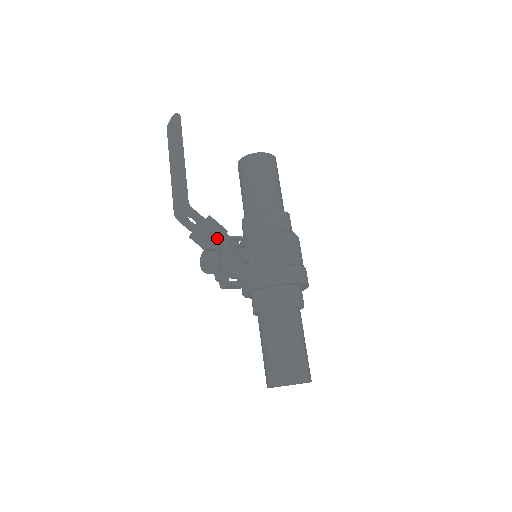
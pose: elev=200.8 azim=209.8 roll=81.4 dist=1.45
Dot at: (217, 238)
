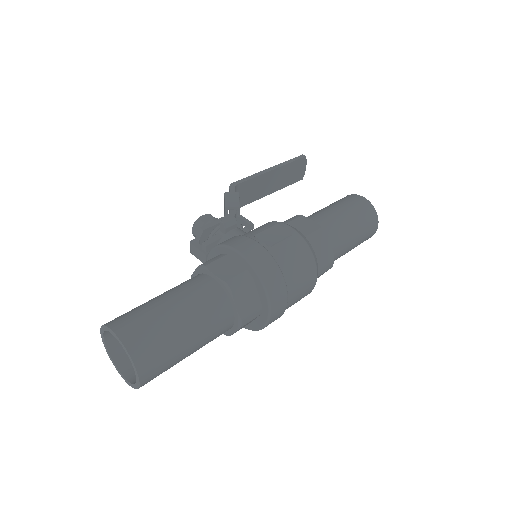
Dot at: (225, 206)
